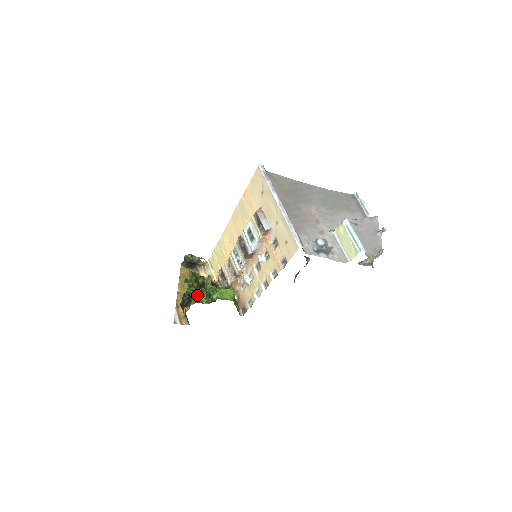
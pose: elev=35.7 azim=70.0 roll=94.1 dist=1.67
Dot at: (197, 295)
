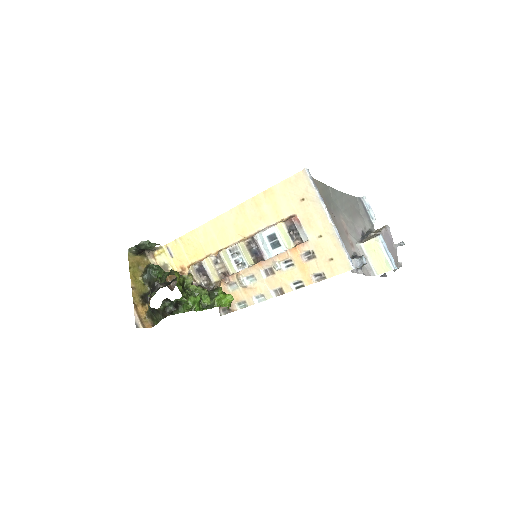
Dot at: (186, 301)
